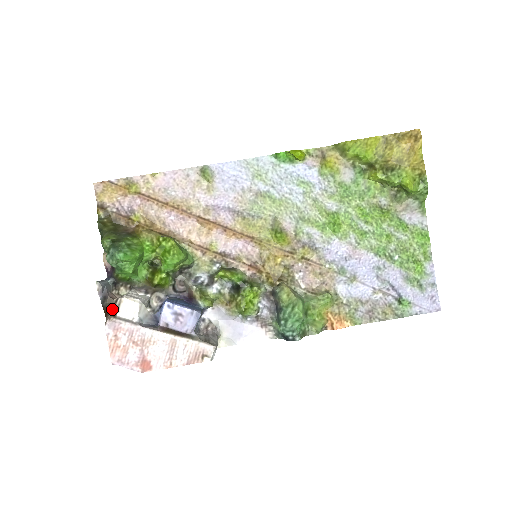
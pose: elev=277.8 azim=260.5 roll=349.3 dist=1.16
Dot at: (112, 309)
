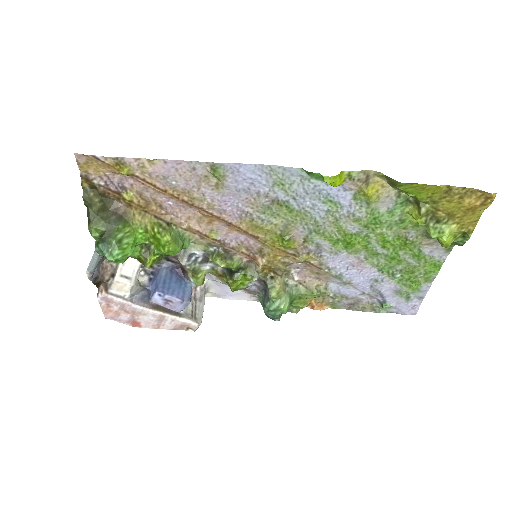
Dot at: (104, 282)
